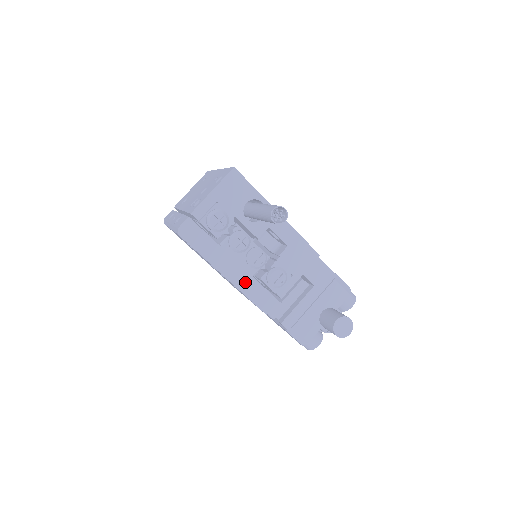
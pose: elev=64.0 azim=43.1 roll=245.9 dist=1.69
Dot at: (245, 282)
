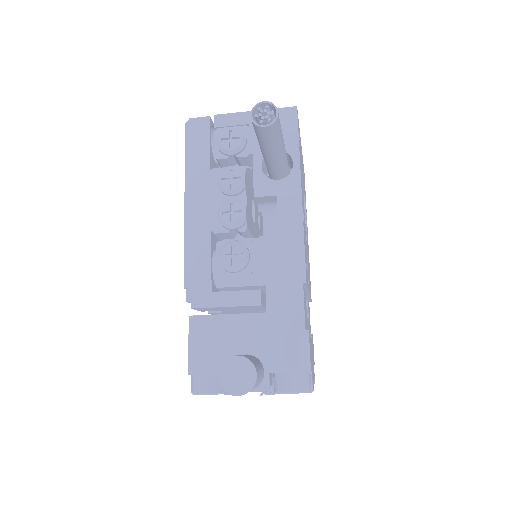
Dot at: (198, 229)
